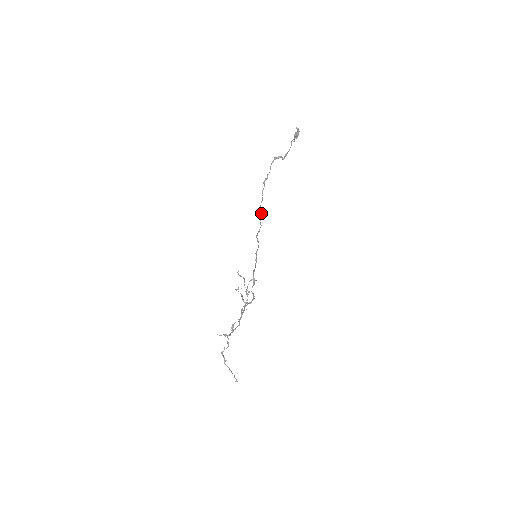
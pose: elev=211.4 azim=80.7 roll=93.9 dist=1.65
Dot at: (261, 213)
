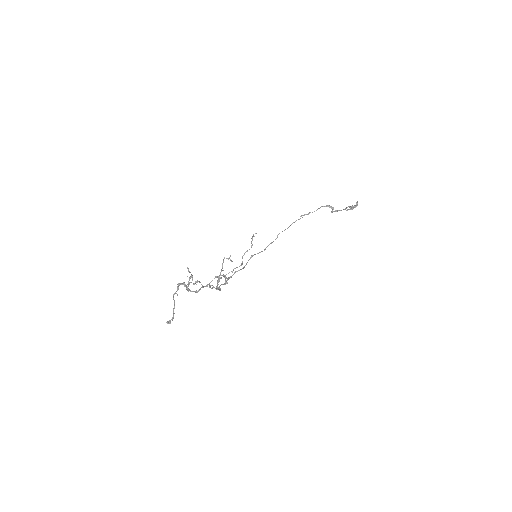
Dot at: occluded
